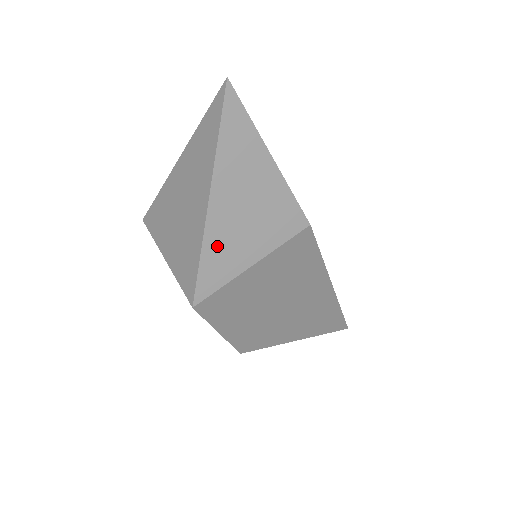
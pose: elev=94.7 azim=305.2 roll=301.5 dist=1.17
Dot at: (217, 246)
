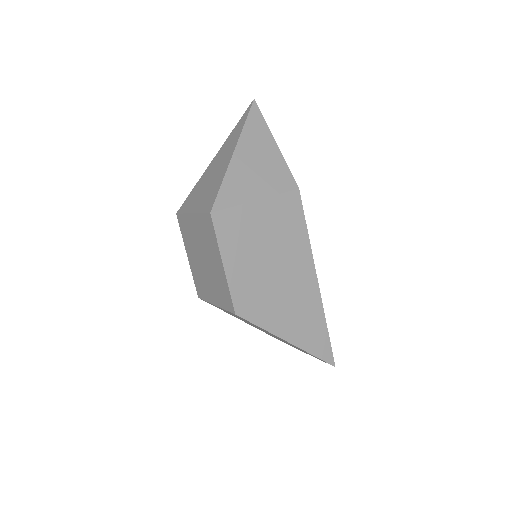
Dot at: (235, 179)
